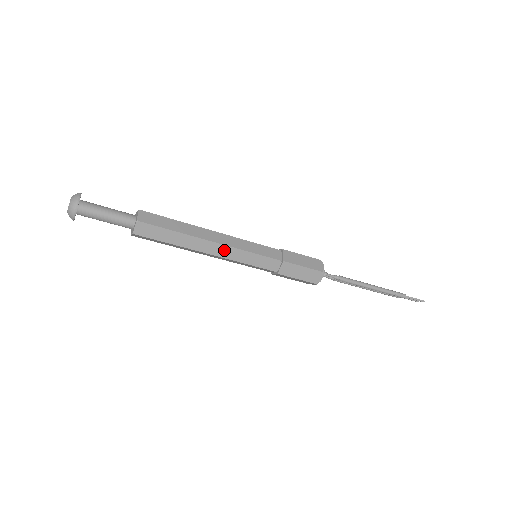
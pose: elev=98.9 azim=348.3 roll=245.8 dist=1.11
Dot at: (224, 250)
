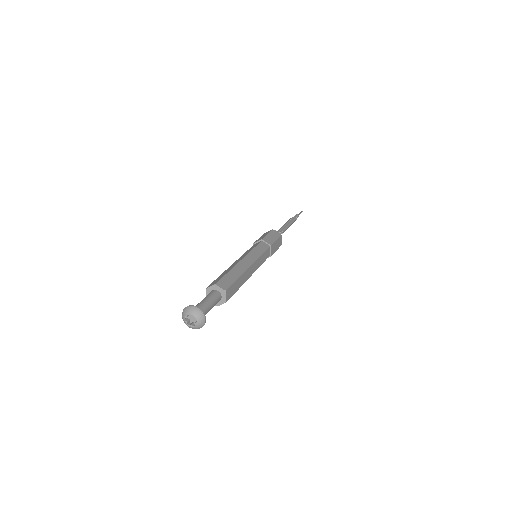
Dot at: (254, 266)
